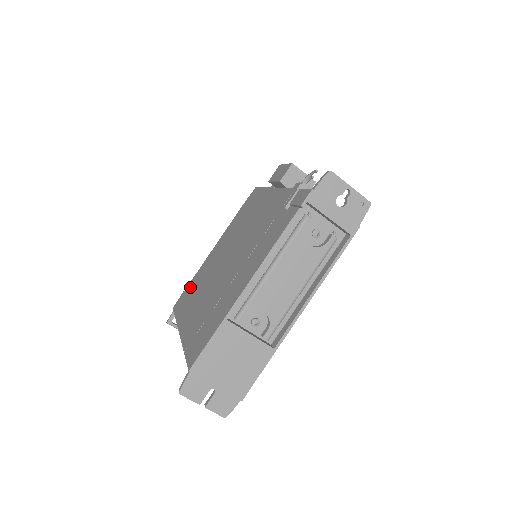
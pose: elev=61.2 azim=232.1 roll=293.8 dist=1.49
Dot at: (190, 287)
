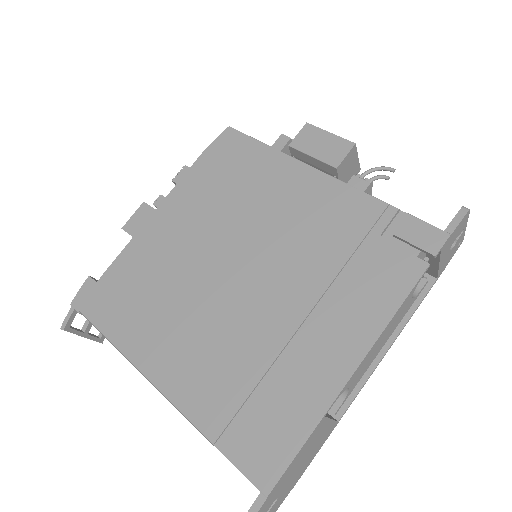
Dot at: (120, 281)
